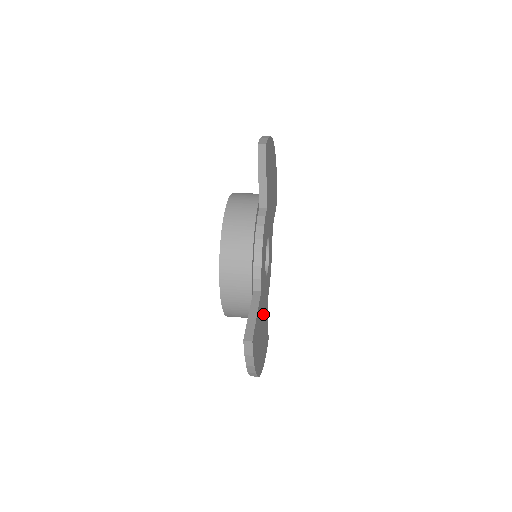
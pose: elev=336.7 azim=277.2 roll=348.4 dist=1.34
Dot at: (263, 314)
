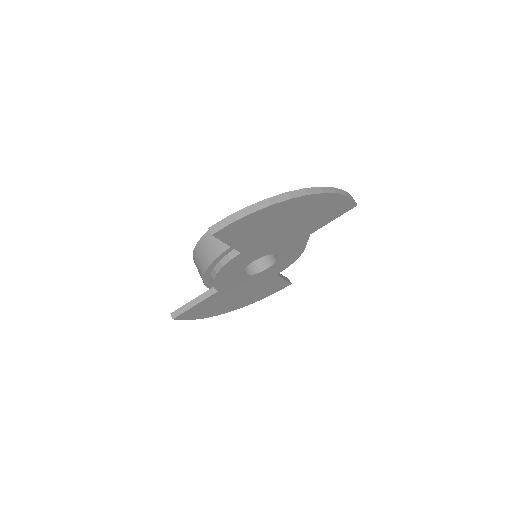
Dot at: (242, 291)
